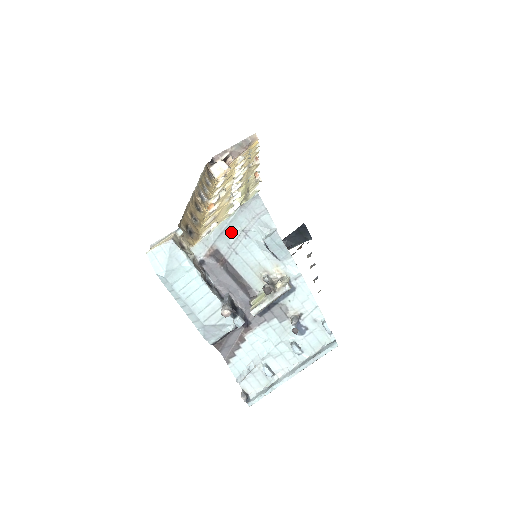
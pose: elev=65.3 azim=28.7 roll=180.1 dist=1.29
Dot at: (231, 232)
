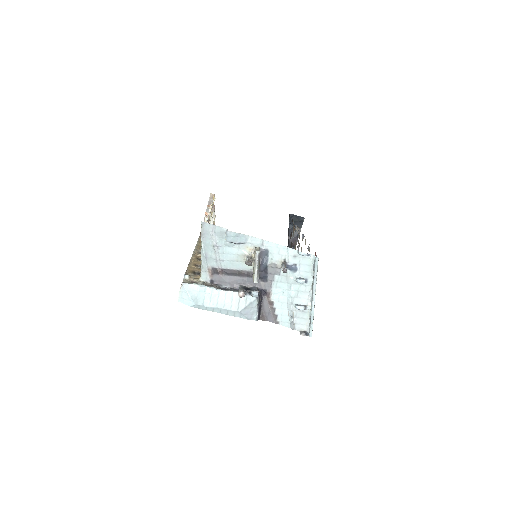
Dot at: (210, 253)
